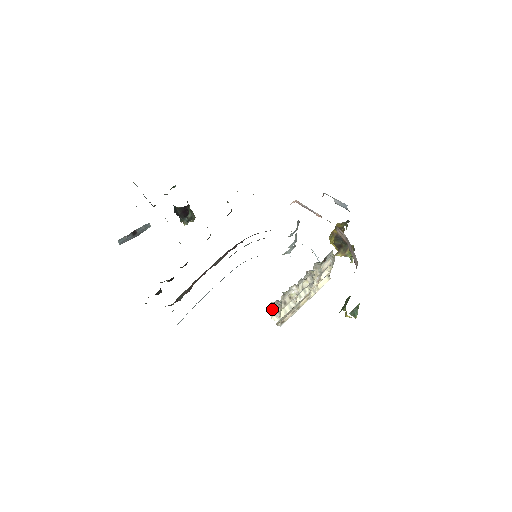
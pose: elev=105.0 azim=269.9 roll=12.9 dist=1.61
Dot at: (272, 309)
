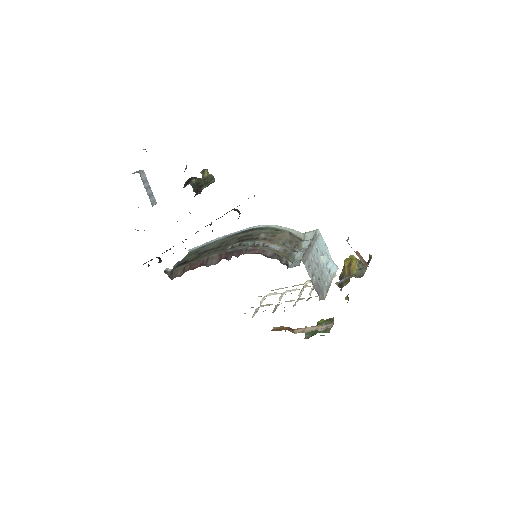
Dot at: occluded
